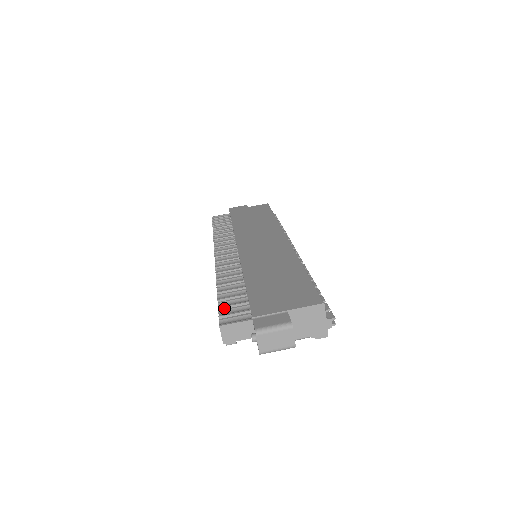
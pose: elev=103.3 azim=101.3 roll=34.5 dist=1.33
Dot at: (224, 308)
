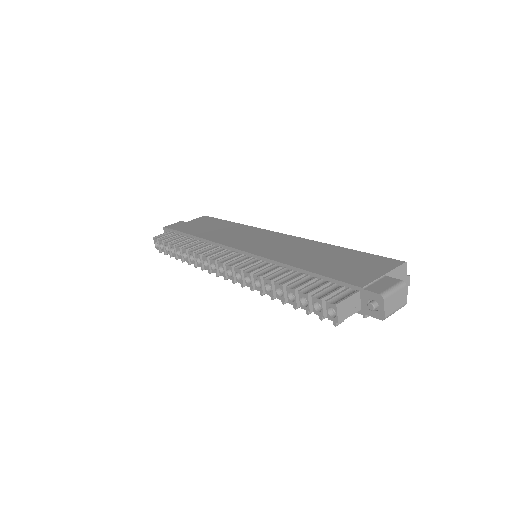
Dot at: (312, 293)
